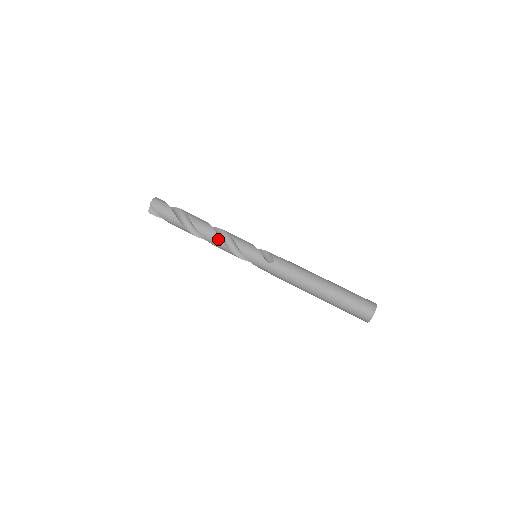
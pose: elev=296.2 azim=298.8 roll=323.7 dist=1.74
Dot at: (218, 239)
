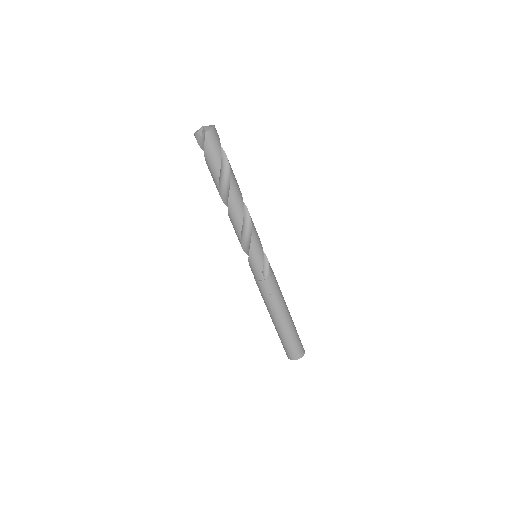
Dot at: (240, 223)
